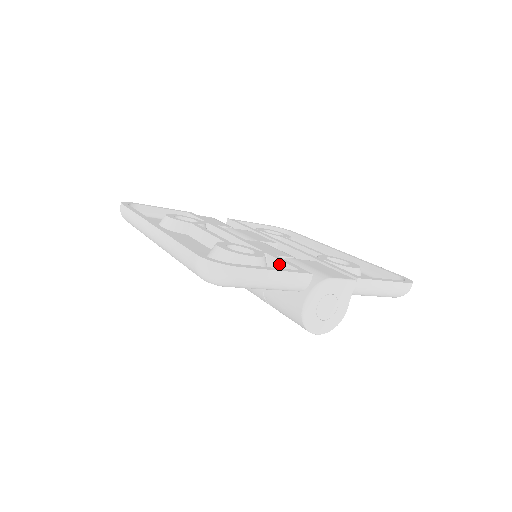
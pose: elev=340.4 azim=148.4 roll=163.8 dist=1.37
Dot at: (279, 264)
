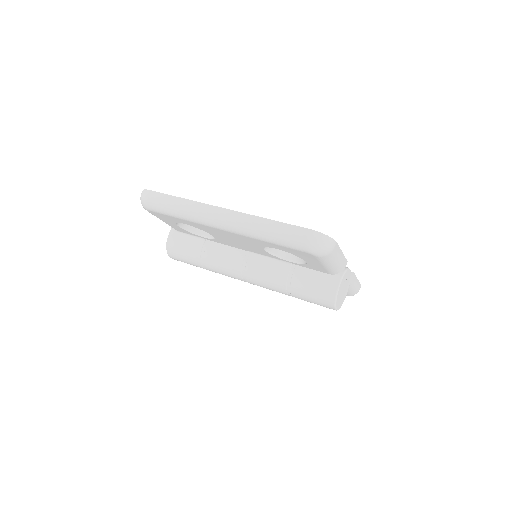
Dot at: occluded
